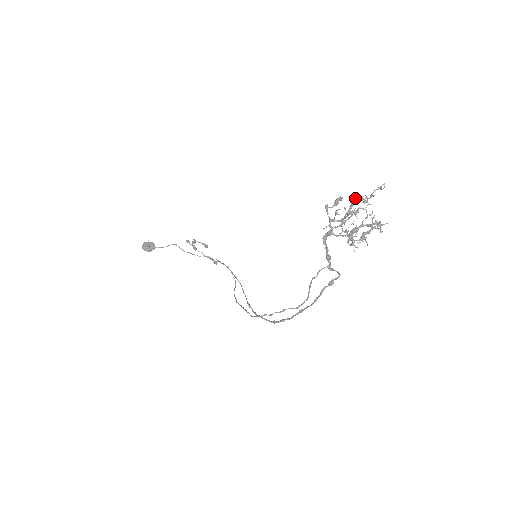
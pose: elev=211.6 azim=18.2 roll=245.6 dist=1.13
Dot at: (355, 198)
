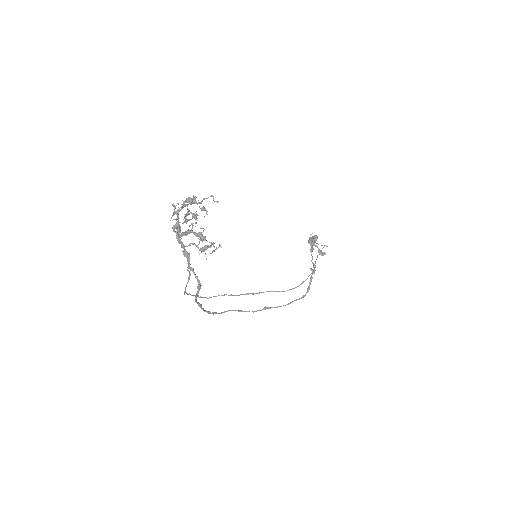
Dot at: occluded
